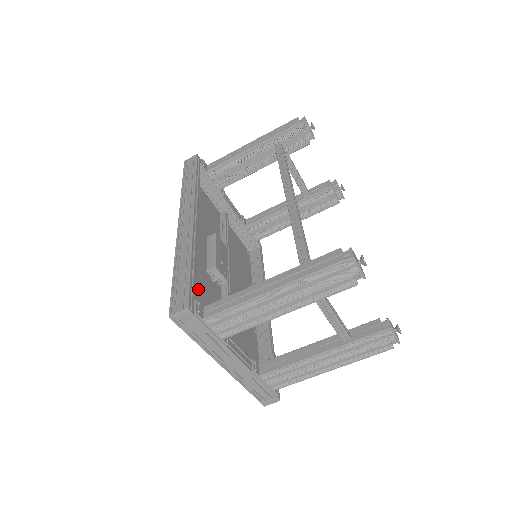
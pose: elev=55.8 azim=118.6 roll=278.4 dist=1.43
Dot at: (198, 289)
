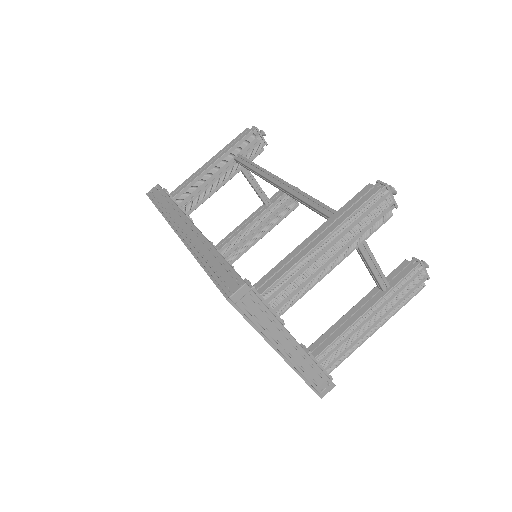
Dot at: occluded
